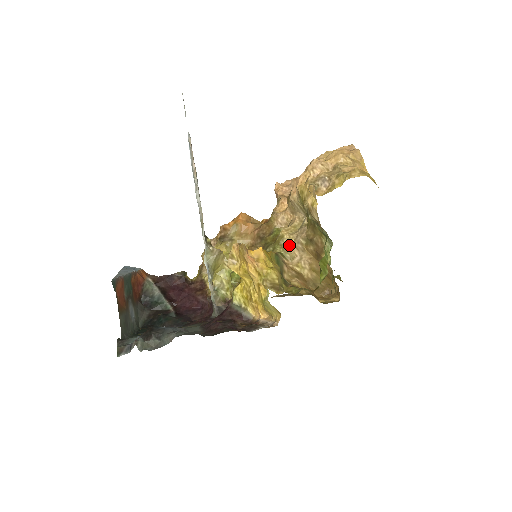
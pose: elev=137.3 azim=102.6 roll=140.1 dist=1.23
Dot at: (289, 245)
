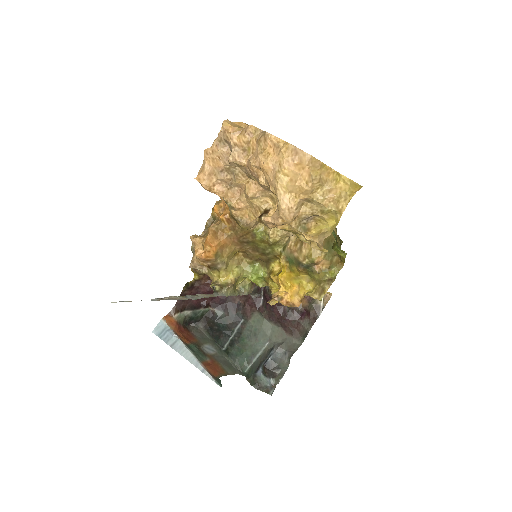
Dot at: (284, 240)
